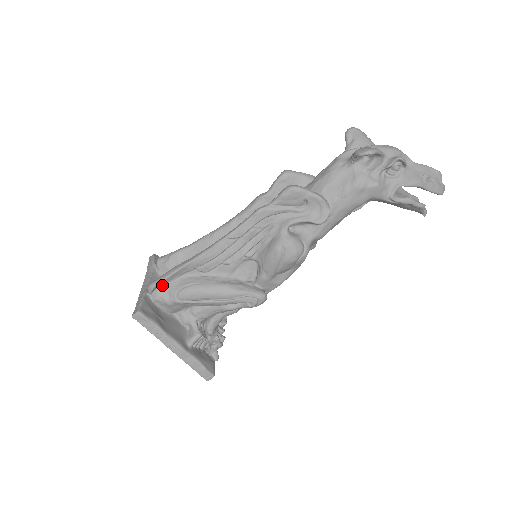
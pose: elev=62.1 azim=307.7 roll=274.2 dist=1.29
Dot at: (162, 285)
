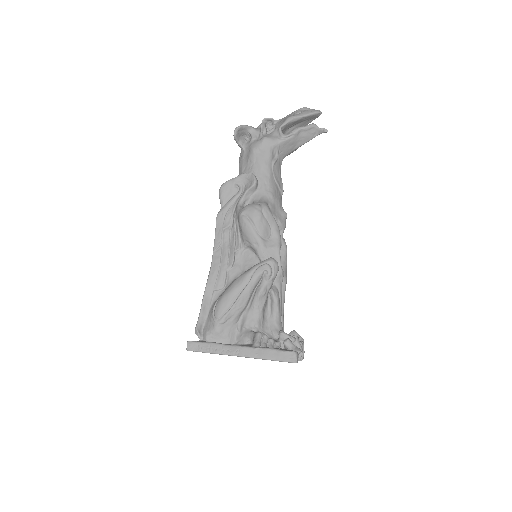
Dot at: (204, 325)
